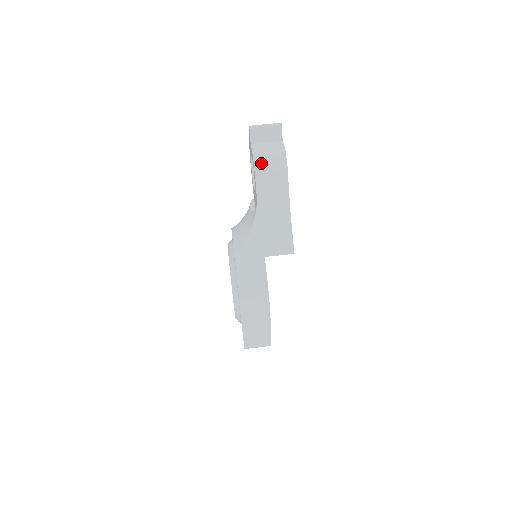
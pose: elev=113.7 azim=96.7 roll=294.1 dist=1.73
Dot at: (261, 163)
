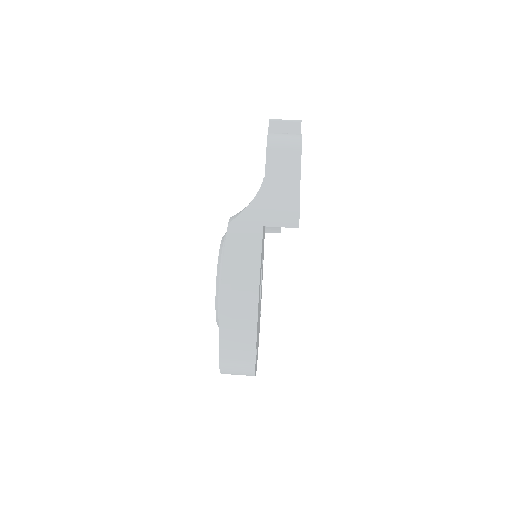
Dot at: (275, 139)
